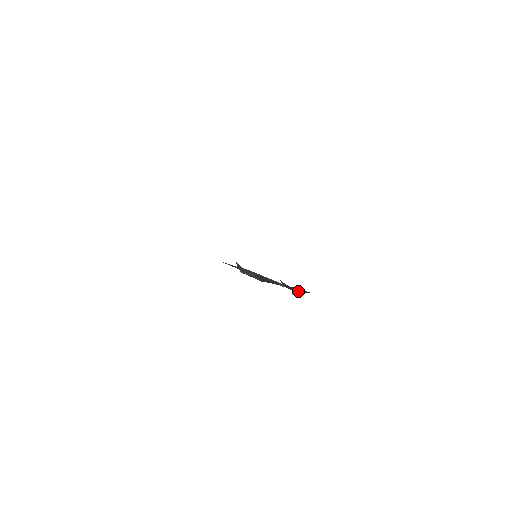
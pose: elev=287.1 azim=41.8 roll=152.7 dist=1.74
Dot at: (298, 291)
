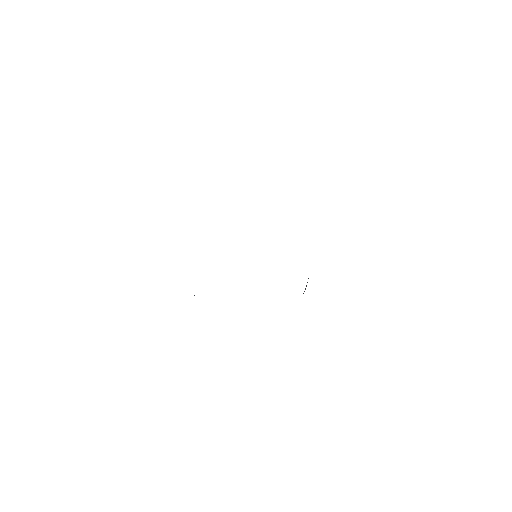
Dot at: occluded
